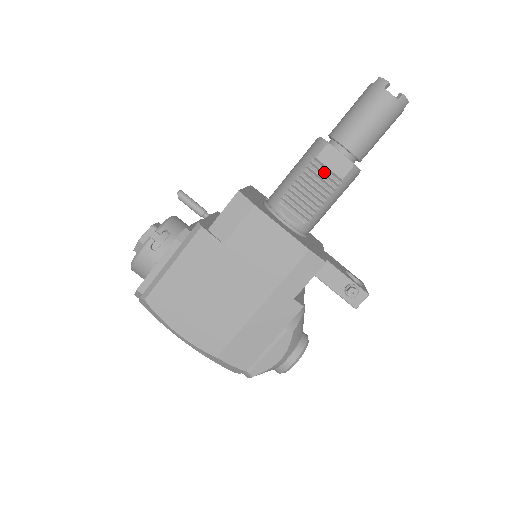
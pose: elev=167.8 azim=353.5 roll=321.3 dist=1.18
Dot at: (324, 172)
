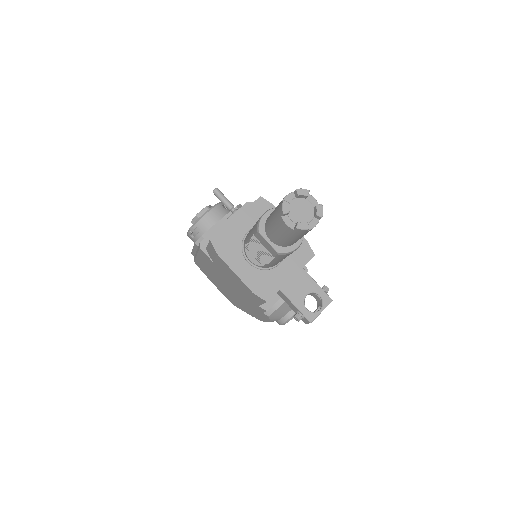
Dot at: (262, 246)
